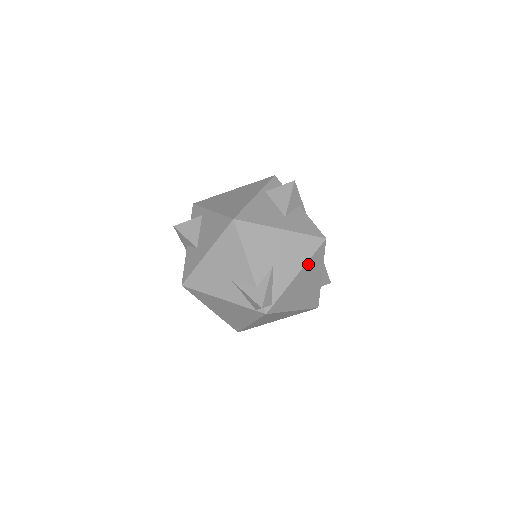
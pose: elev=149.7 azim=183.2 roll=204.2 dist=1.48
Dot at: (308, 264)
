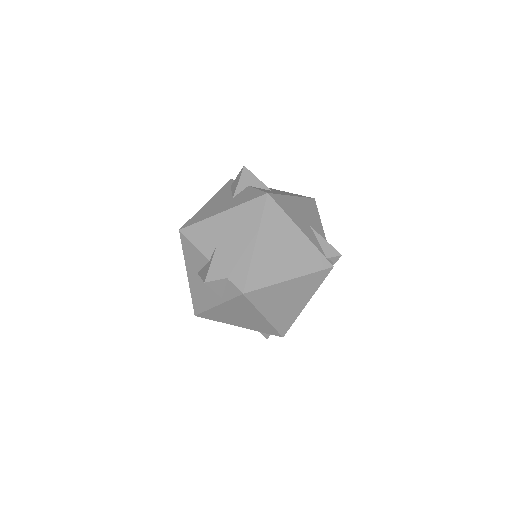
Dot at: occluded
